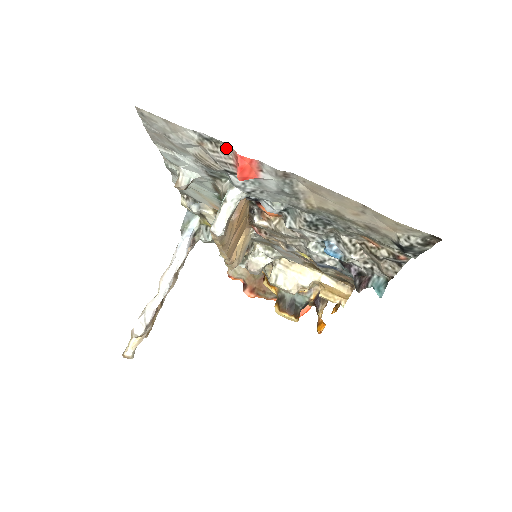
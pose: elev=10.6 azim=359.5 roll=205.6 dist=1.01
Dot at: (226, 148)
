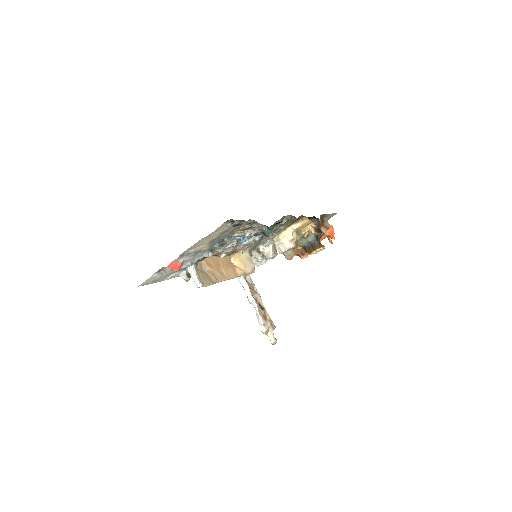
Dot at: (164, 268)
